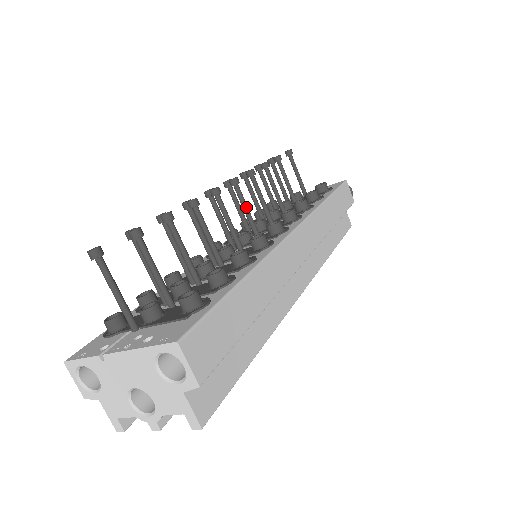
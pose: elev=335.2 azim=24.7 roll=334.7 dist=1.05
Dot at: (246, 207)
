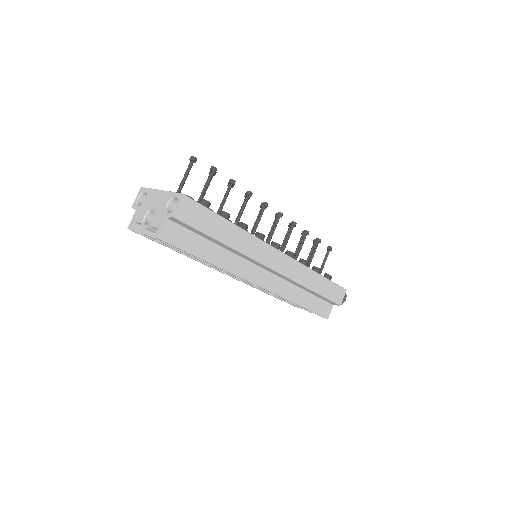
Dot at: (274, 230)
